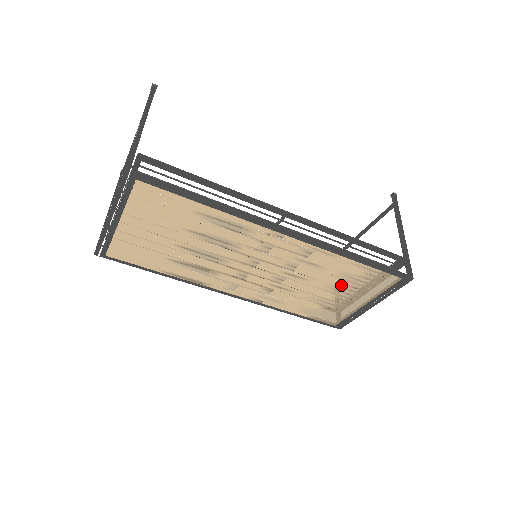
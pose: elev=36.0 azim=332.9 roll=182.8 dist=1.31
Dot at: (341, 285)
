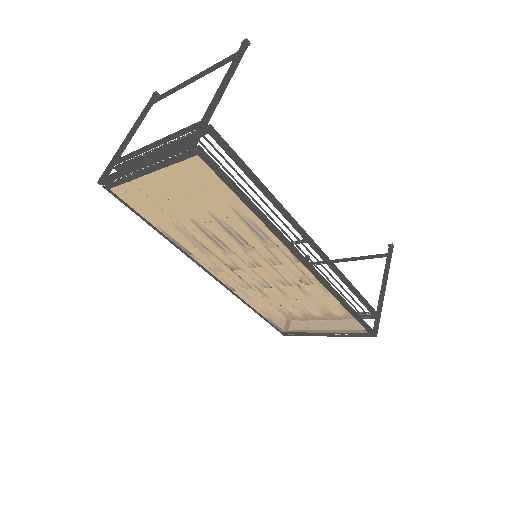
Dot at: (315, 313)
